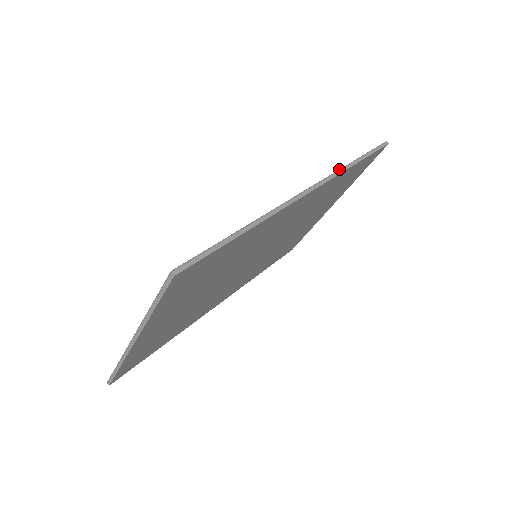
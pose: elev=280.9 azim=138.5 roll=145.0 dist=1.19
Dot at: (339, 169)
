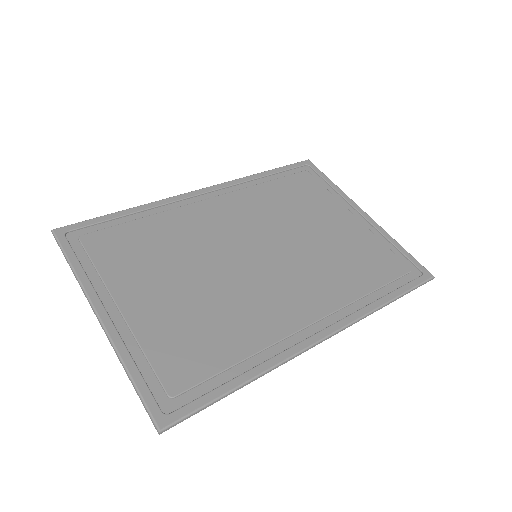
Dot at: (368, 314)
